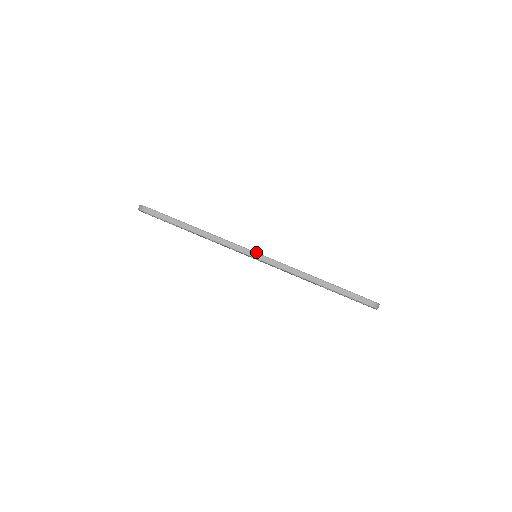
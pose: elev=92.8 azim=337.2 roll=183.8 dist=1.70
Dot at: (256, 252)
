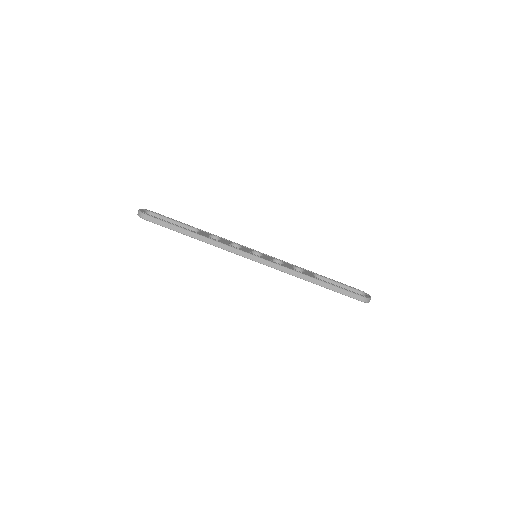
Dot at: (256, 256)
